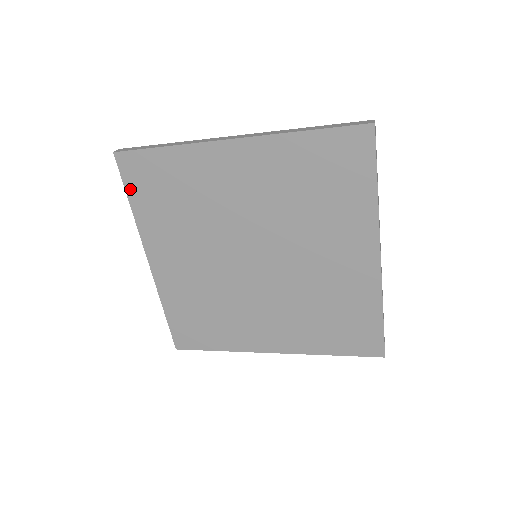
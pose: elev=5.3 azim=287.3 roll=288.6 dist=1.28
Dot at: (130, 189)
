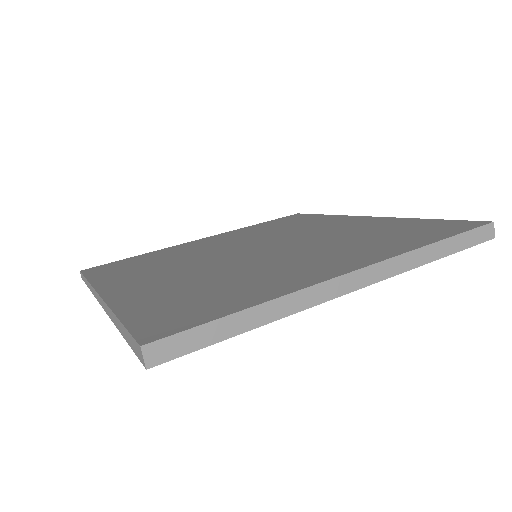
Dot at: occluded
